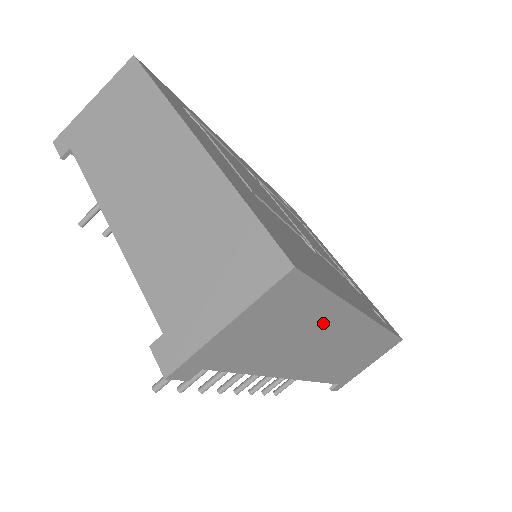
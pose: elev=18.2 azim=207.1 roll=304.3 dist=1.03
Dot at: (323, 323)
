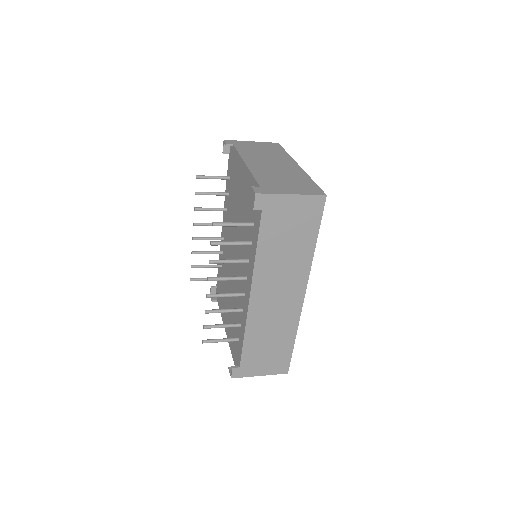
Dot at: (297, 260)
